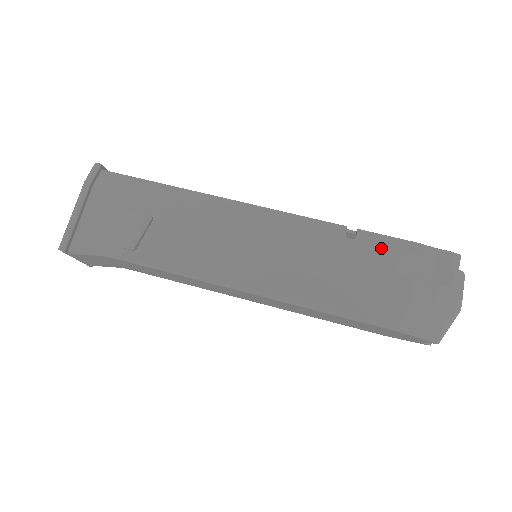
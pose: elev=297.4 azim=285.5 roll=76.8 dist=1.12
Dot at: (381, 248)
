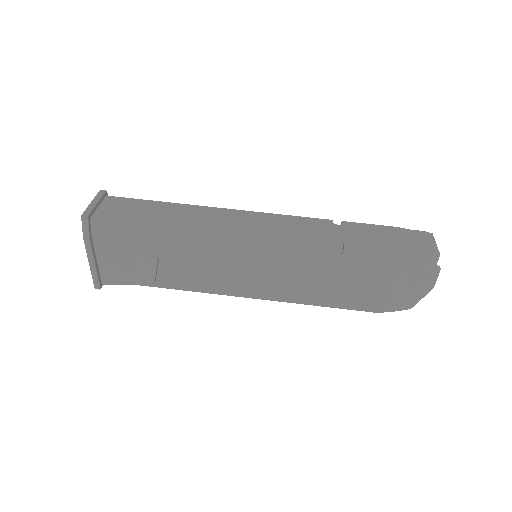
Dot at: (365, 262)
